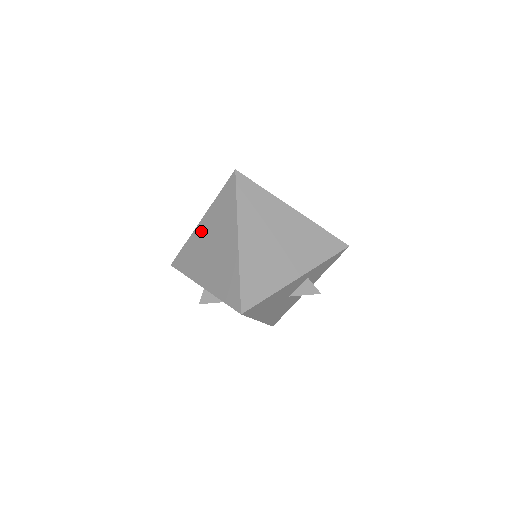
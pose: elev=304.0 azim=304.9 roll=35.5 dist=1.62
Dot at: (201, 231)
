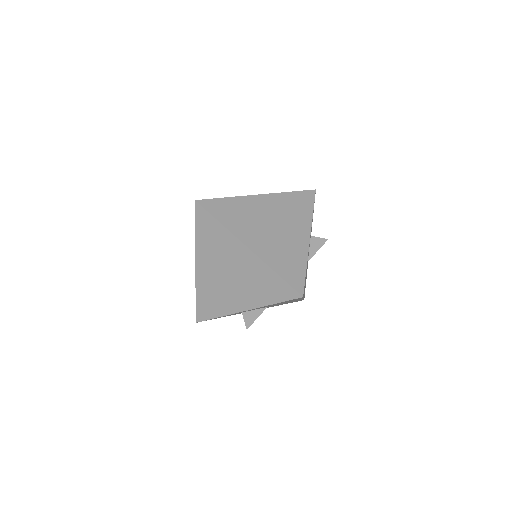
Dot at: (204, 272)
